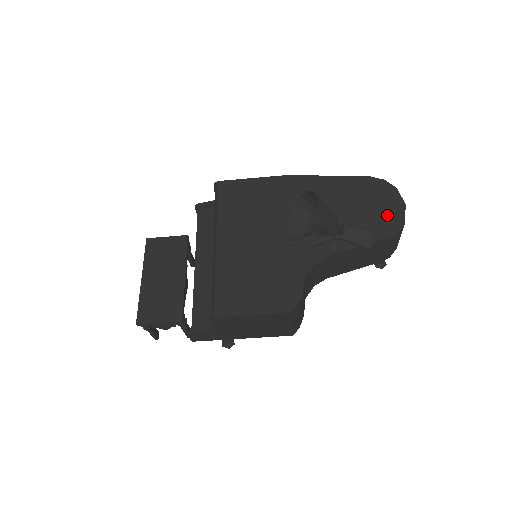
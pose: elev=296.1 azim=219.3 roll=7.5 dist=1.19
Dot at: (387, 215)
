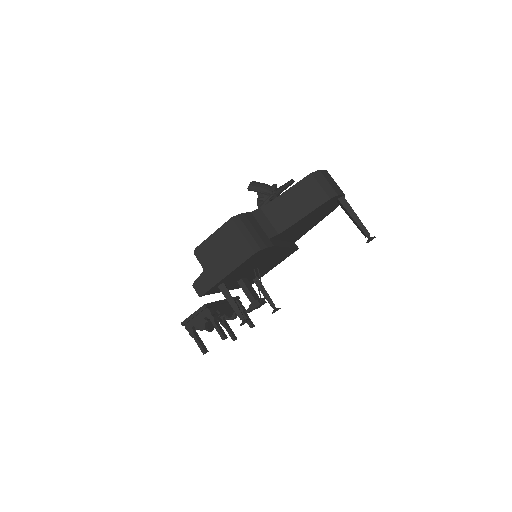
Dot at: occluded
